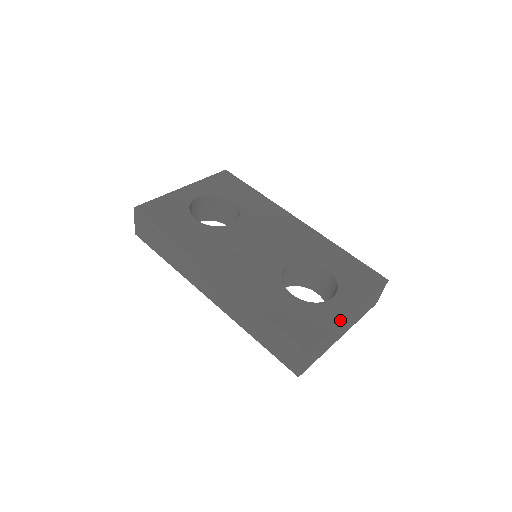
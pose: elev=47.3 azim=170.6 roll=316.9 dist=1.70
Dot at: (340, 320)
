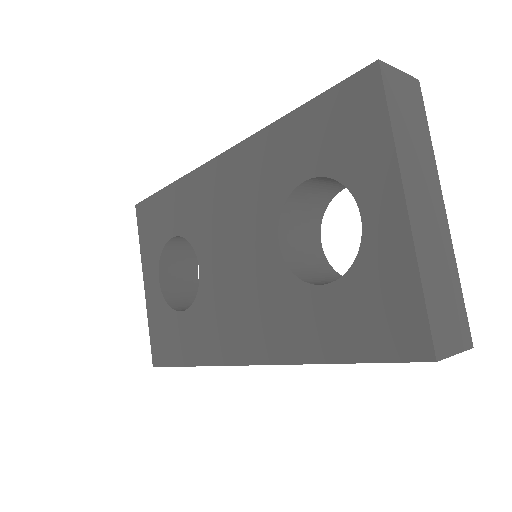
Dot at: (407, 244)
